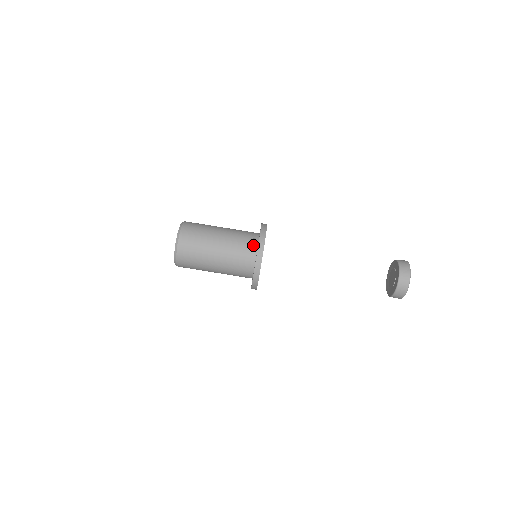
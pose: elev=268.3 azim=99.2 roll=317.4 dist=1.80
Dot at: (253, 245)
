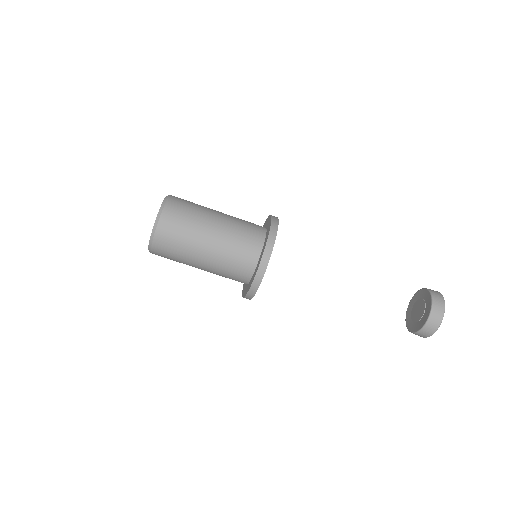
Dot at: (251, 262)
